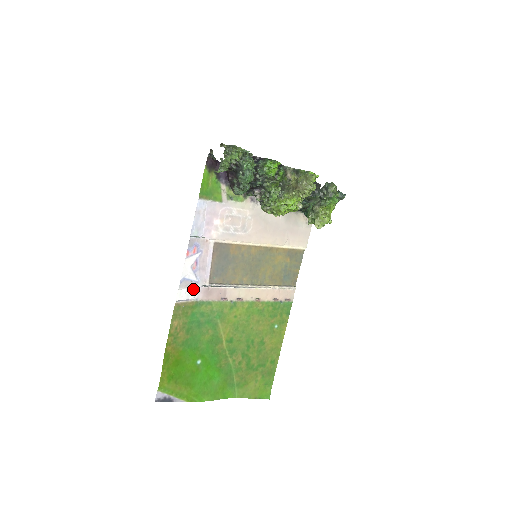
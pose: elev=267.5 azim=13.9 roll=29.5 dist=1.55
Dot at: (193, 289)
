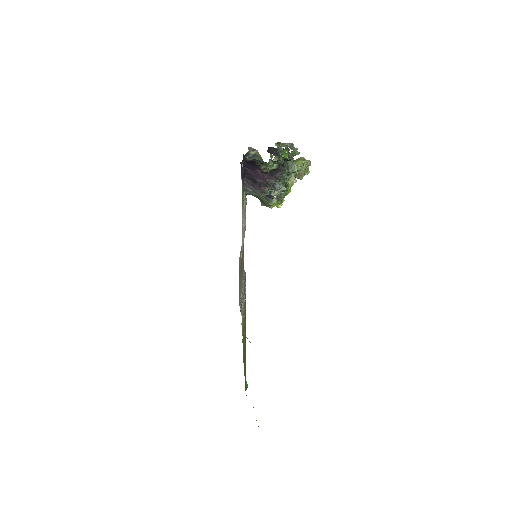
Dot at: occluded
